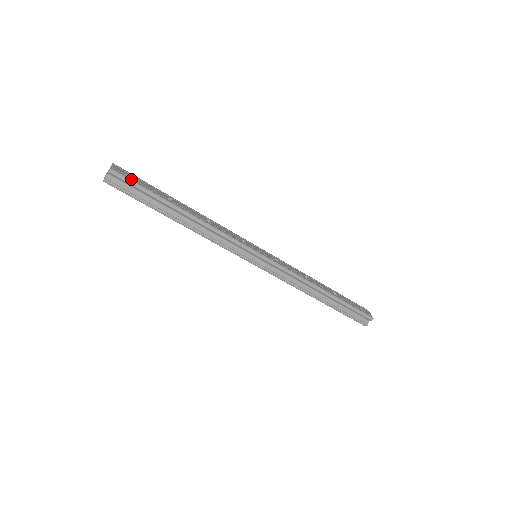
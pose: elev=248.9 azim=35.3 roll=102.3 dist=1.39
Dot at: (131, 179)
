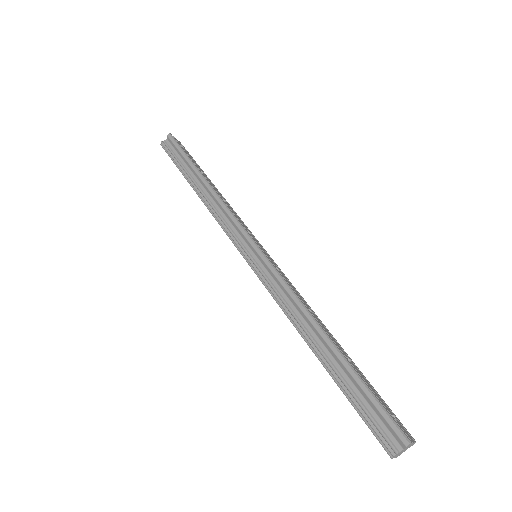
Dot at: (180, 145)
